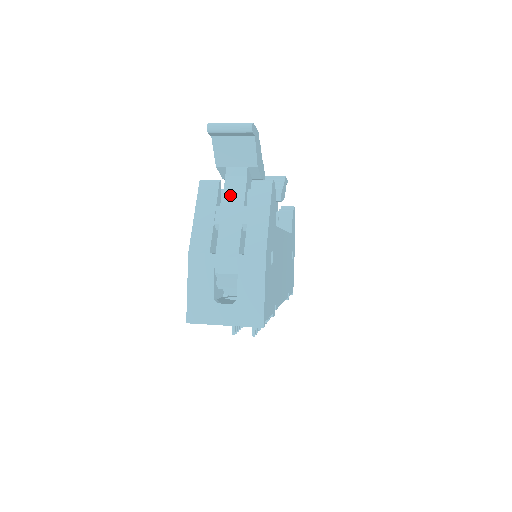
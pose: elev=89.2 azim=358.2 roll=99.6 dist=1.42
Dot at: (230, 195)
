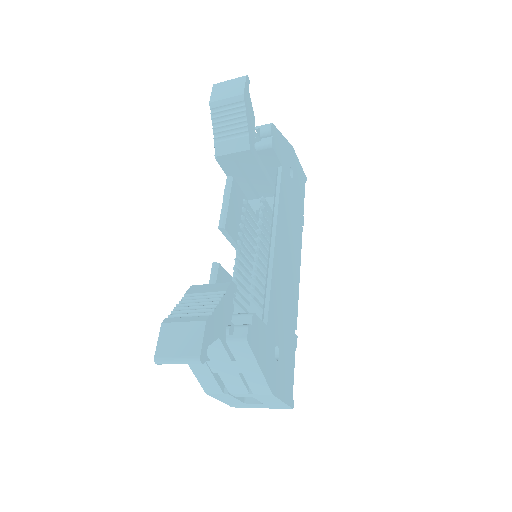
Dot at: (213, 353)
